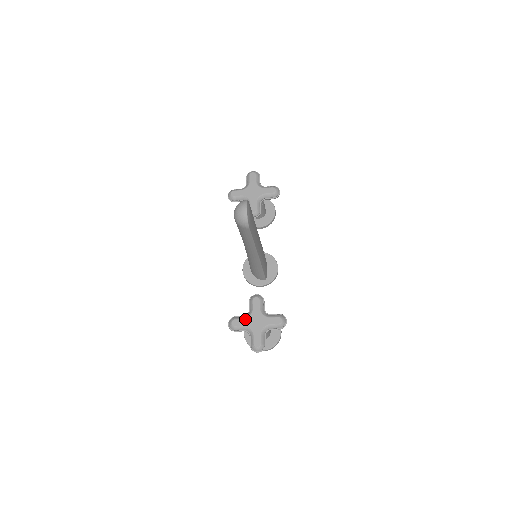
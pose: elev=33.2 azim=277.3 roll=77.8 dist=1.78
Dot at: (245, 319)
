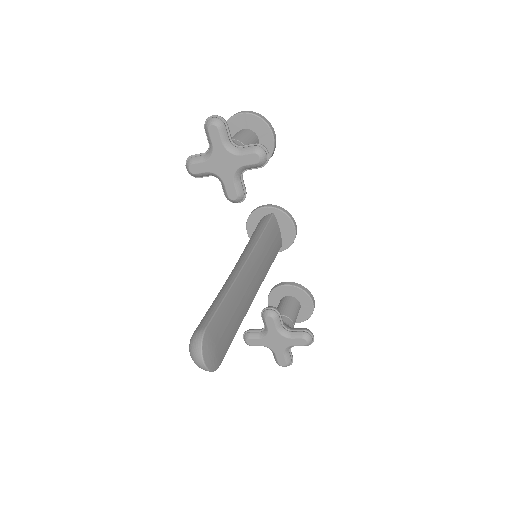
Dot at: (261, 339)
